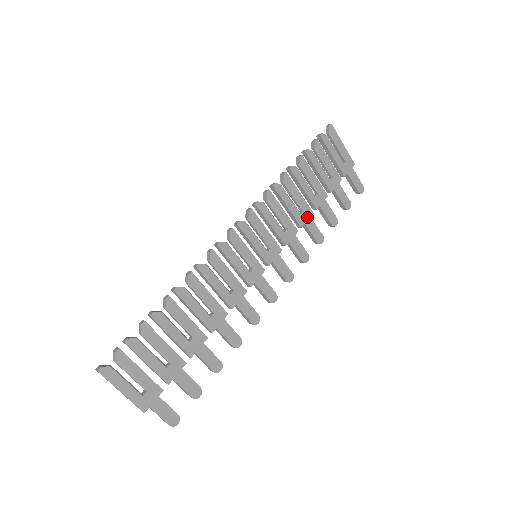
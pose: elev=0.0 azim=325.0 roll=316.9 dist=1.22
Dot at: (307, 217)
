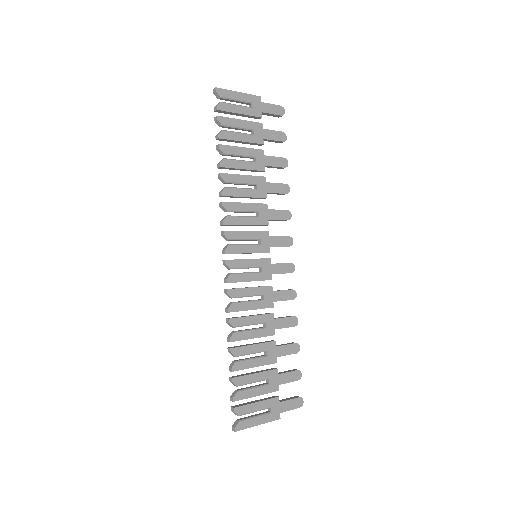
Dot at: (264, 186)
